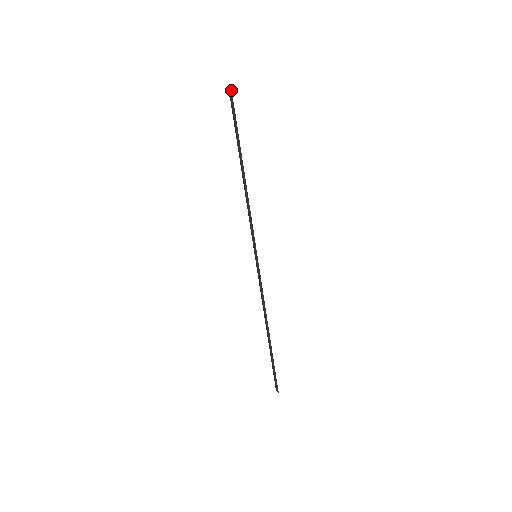
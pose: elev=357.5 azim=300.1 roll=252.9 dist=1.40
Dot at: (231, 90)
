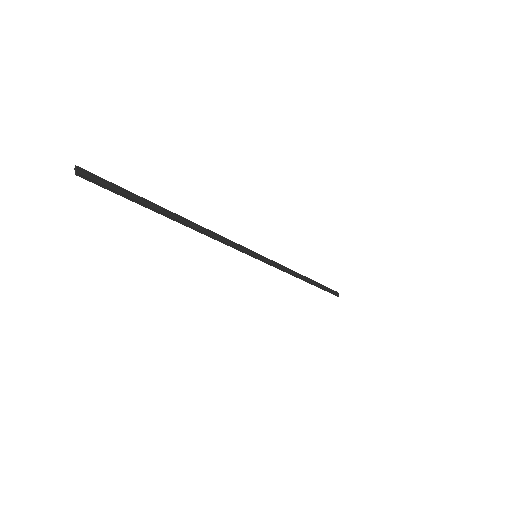
Dot at: (79, 176)
